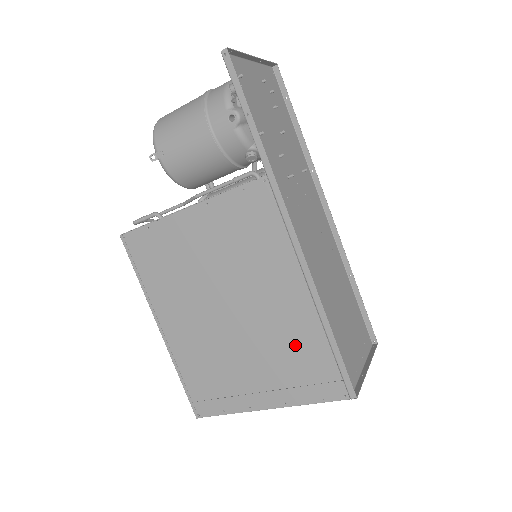
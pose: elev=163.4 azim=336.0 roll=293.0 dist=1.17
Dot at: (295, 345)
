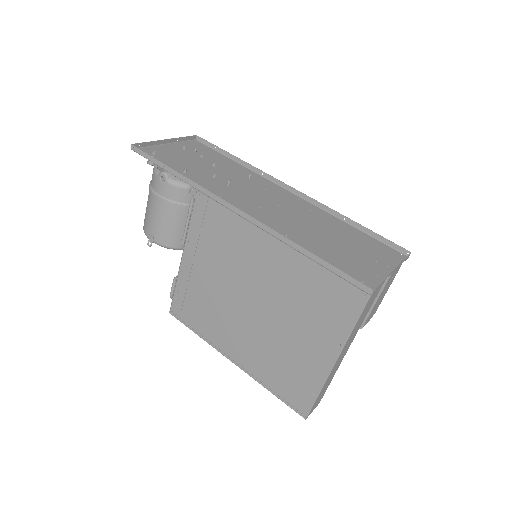
Dot at: (304, 289)
